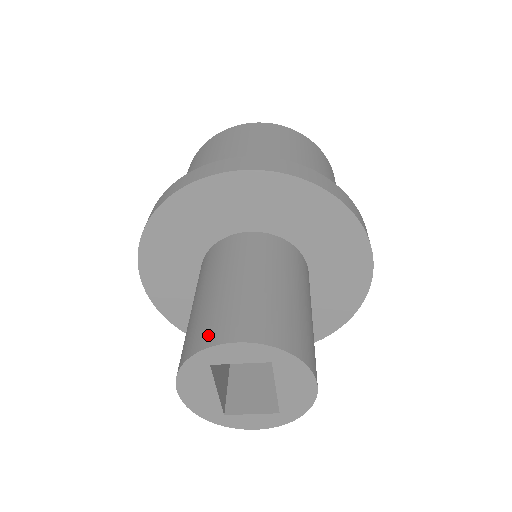
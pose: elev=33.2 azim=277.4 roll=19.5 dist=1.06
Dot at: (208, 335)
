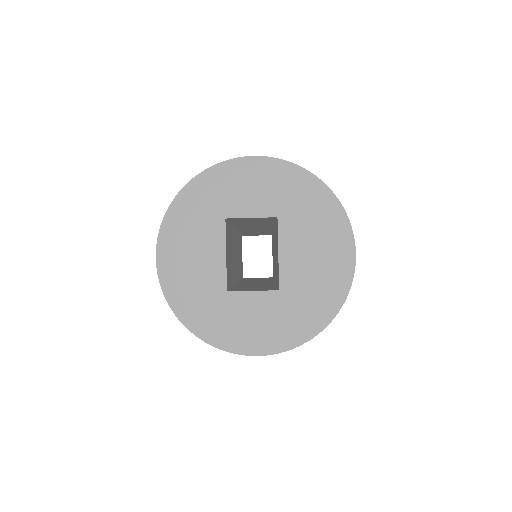
Dot at: occluded
